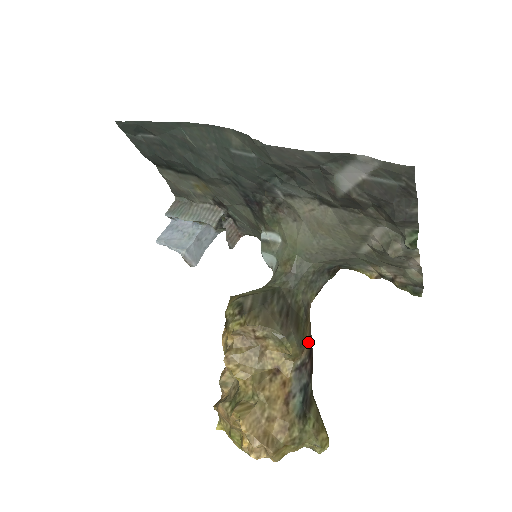
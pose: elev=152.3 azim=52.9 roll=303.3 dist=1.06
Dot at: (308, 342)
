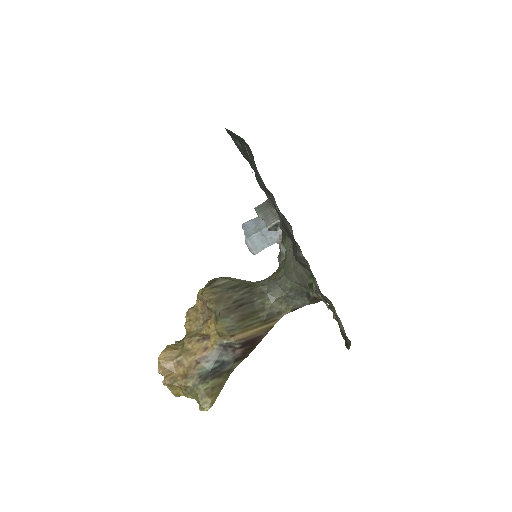
Dot at: (249, 335)
